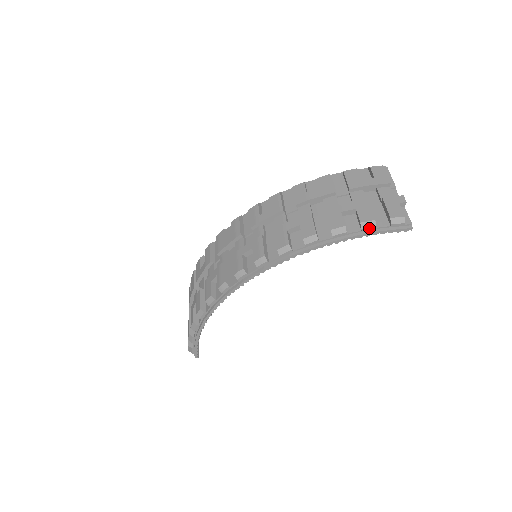
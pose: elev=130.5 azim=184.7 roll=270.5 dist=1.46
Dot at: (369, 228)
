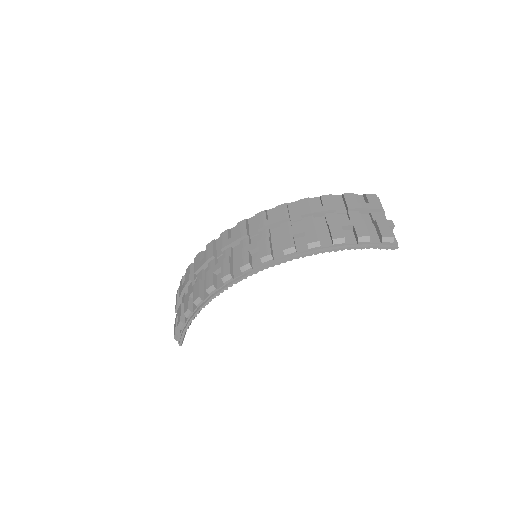
Dot at: (364, 242)
